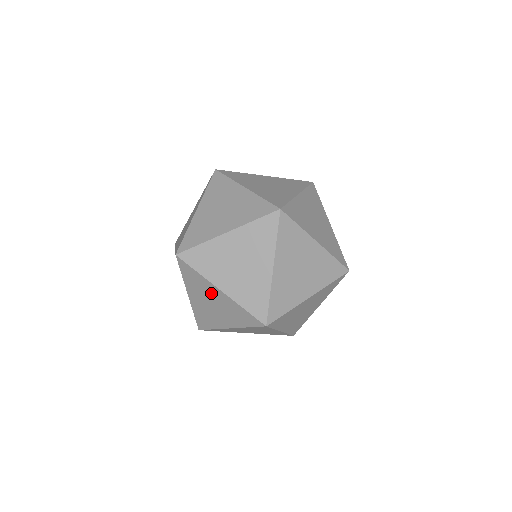
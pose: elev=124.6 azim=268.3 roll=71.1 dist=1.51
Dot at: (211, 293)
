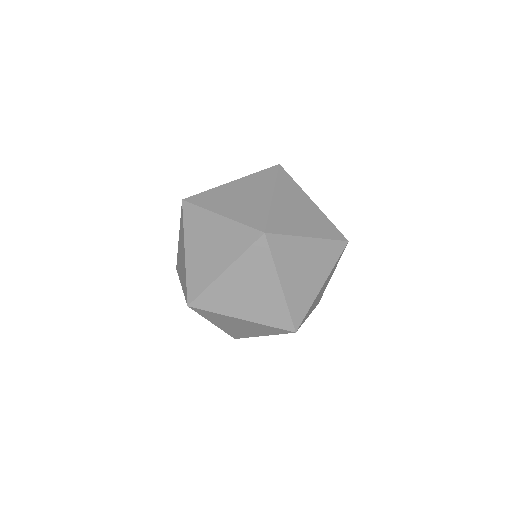
Dot at: (210, 227)
